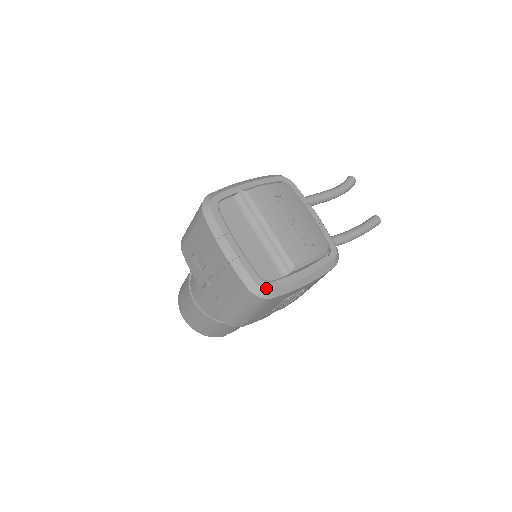
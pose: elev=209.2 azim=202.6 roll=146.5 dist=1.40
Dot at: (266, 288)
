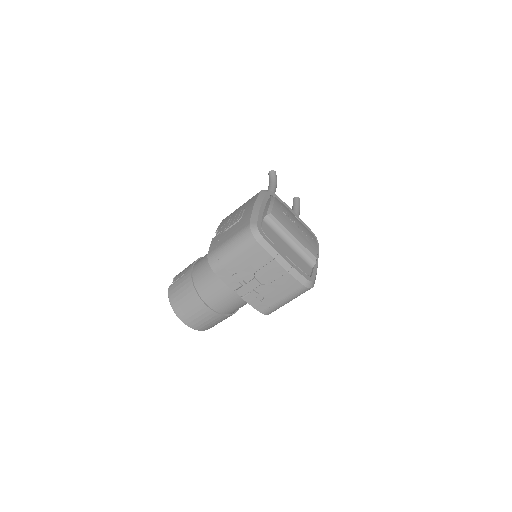
Dot at: (313, 281)
